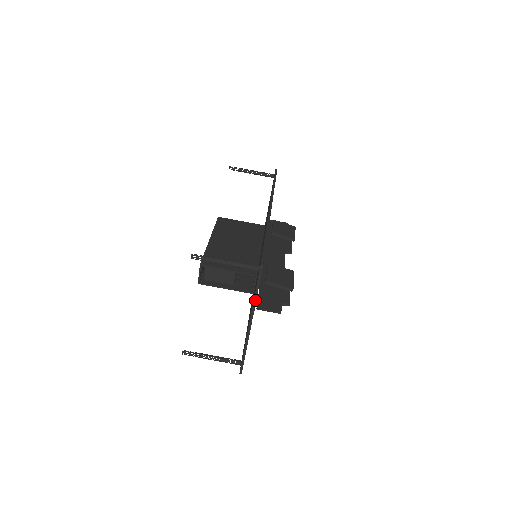
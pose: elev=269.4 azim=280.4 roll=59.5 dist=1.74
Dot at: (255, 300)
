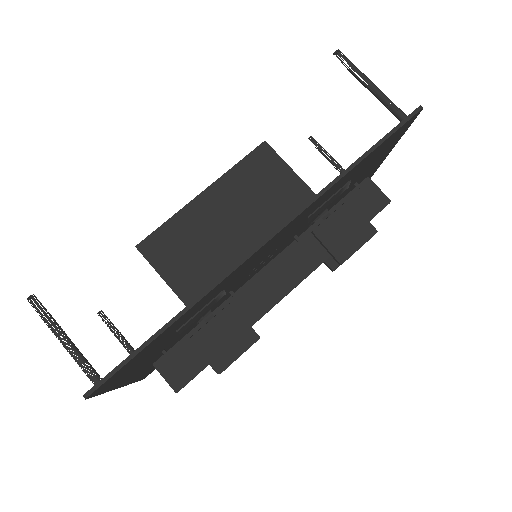
Dot at: (106, 391)
